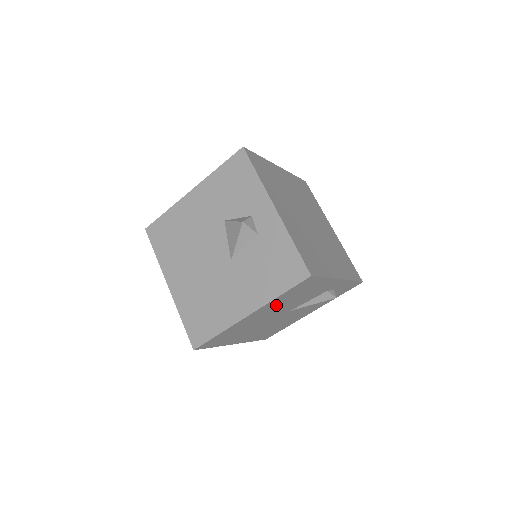
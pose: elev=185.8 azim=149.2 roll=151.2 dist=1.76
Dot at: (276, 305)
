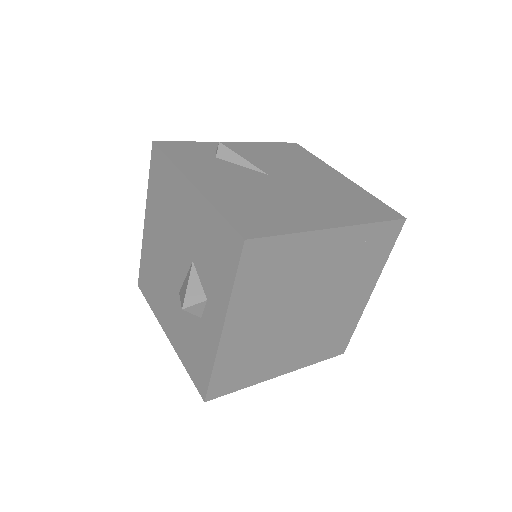
Dot at: occluded
